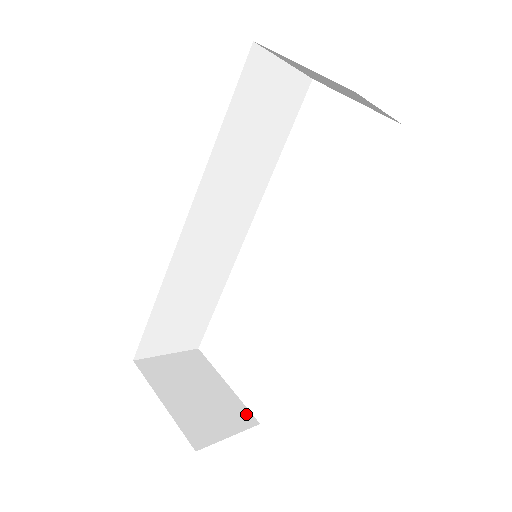
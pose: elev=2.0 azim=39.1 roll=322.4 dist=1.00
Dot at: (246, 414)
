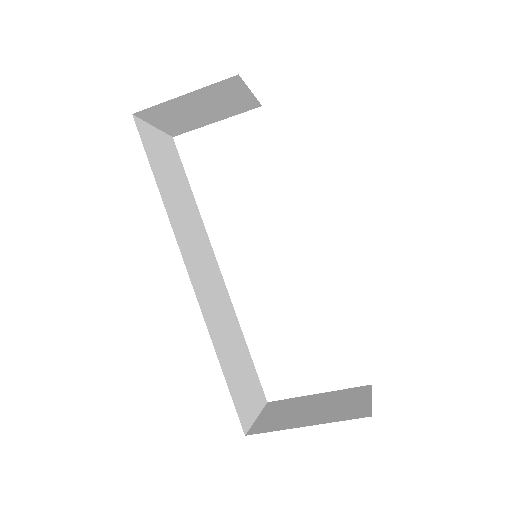
Dot at: (356, 389)
